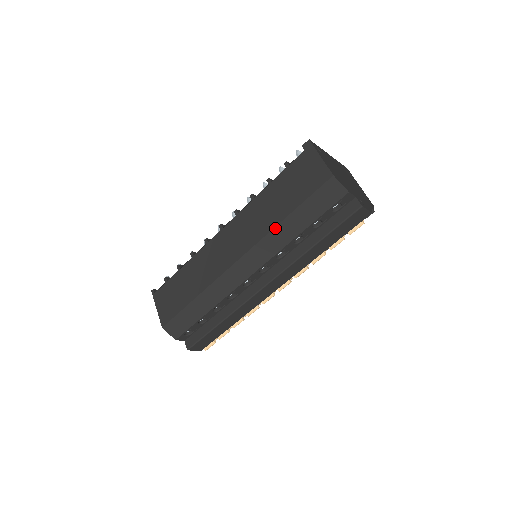
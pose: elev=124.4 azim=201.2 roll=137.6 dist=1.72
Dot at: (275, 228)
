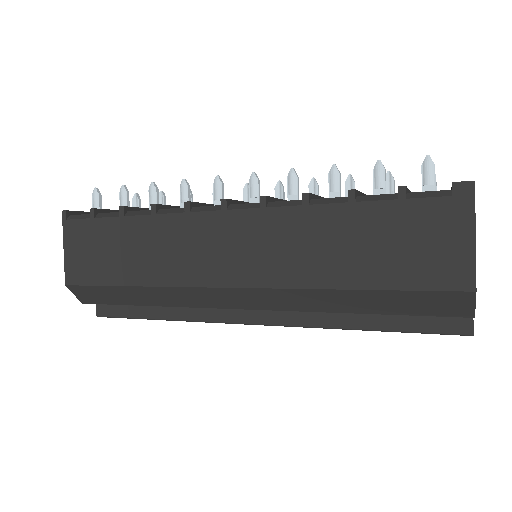
Dot at: (320, 290)
